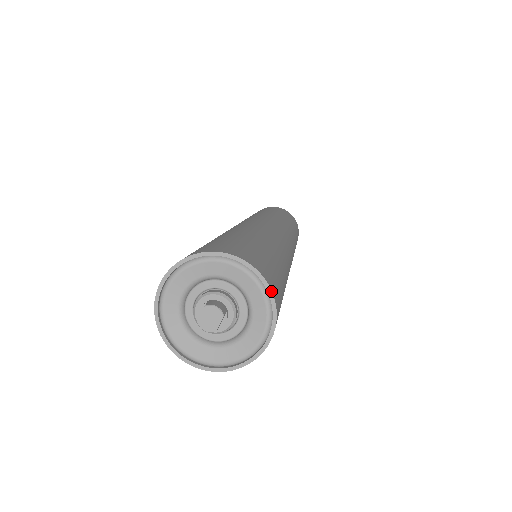
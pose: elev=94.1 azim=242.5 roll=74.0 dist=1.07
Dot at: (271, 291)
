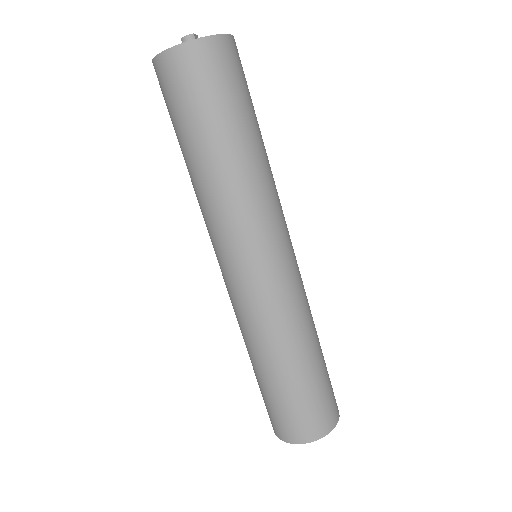
Dot at: occluded
